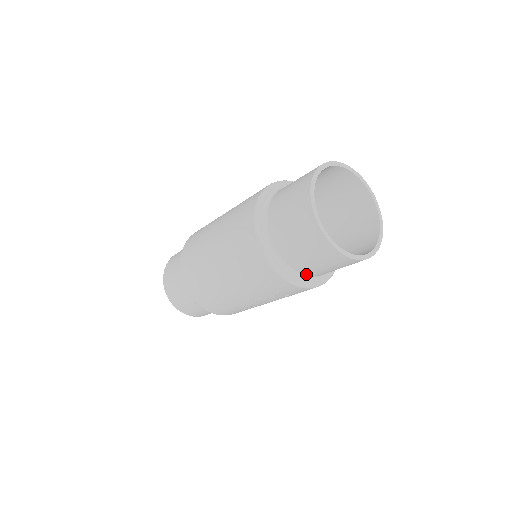
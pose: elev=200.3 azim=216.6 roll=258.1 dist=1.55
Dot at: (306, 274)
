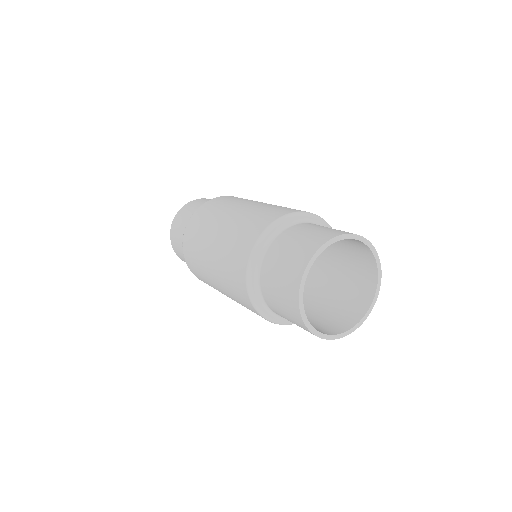
Dot at: occluded
